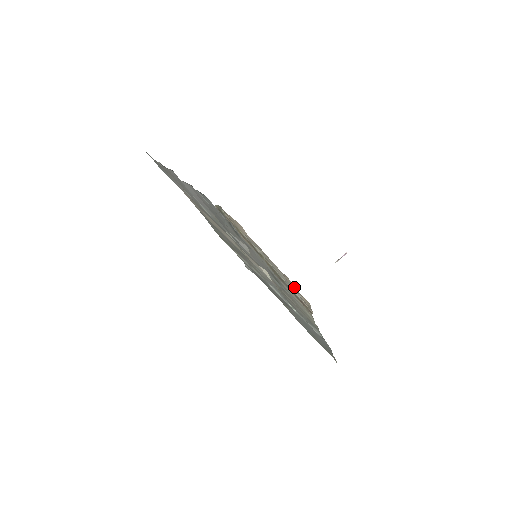
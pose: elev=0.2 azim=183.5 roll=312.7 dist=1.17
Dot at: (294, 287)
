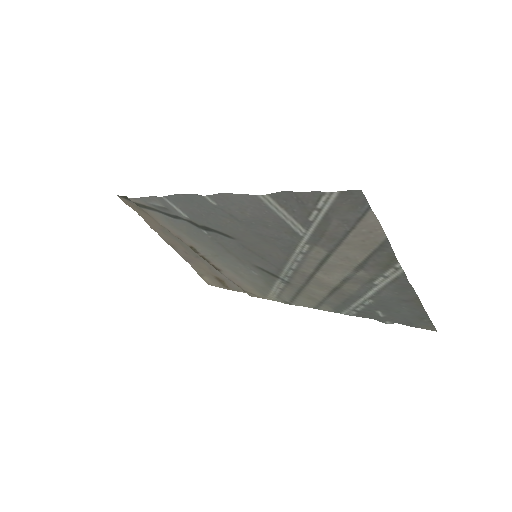
Dot at: (209, 273)
